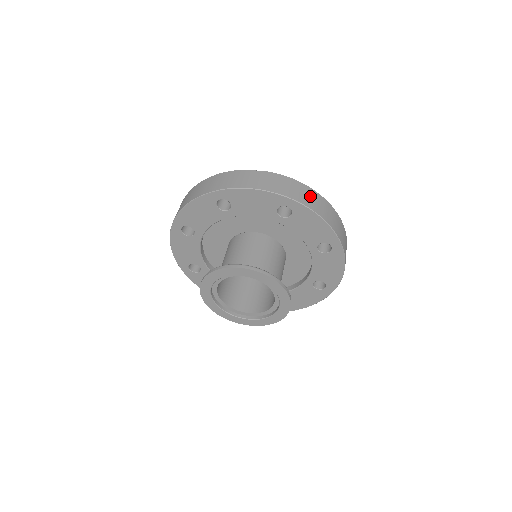
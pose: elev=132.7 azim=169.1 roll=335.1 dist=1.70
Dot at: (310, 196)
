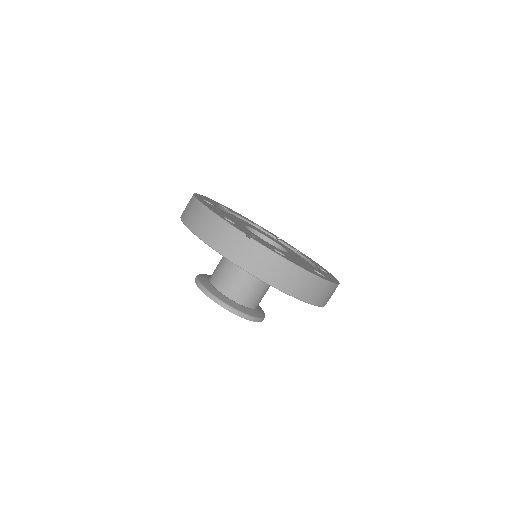
Dot at: (290, 276)
